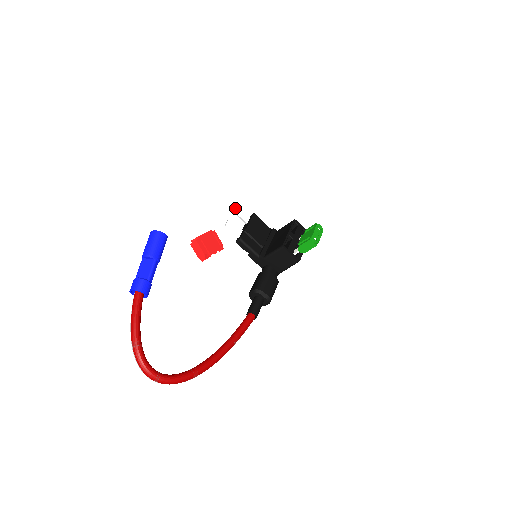
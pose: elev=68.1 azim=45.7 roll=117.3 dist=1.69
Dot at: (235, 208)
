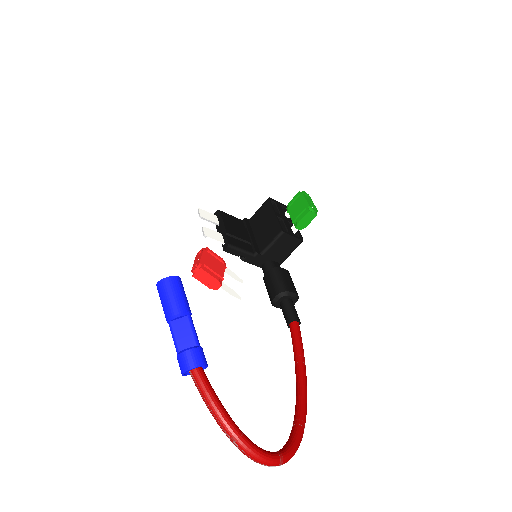
Dot at: (198, 212)
